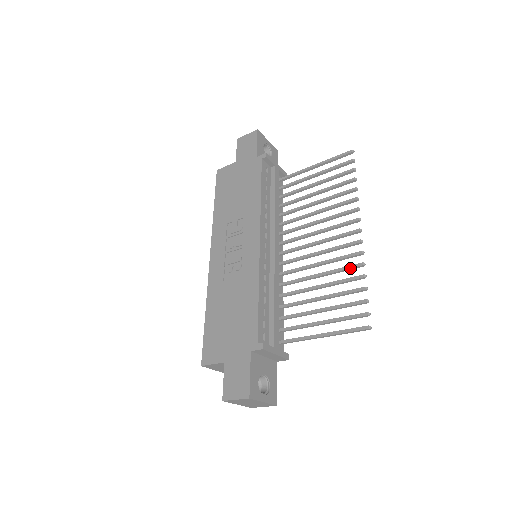
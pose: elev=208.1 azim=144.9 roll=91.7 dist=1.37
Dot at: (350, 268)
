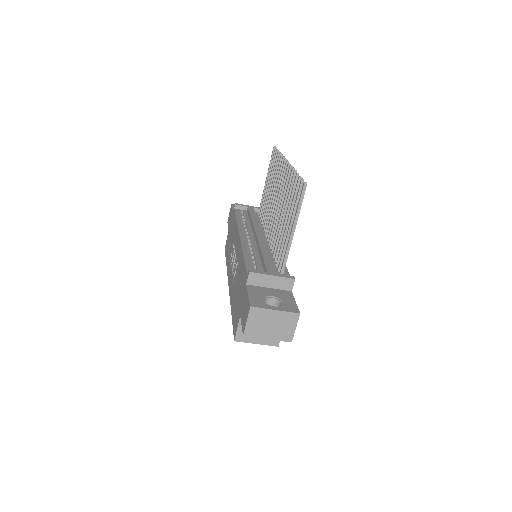
Dot at: (289, 181)
